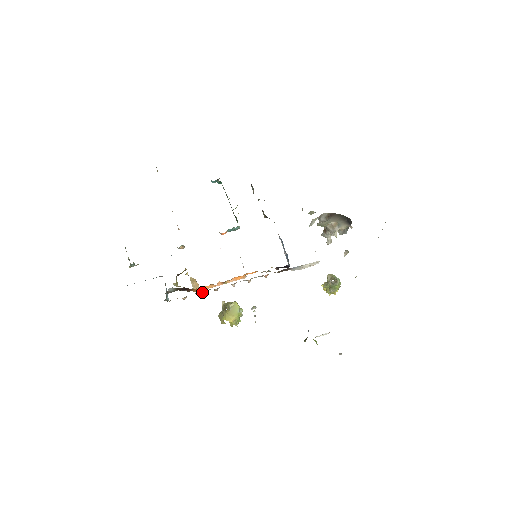
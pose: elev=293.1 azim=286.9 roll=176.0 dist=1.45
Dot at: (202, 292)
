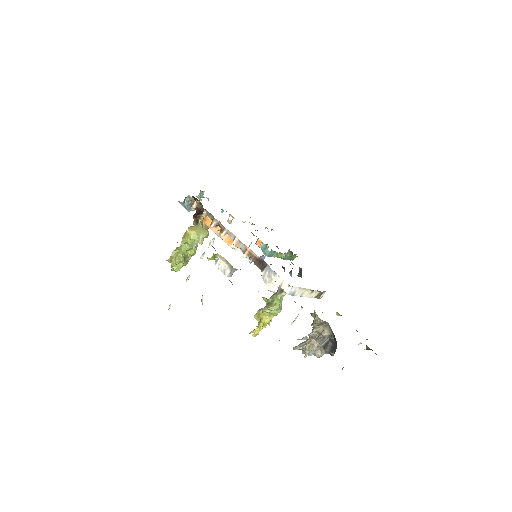
Dot at: (206, 214)
